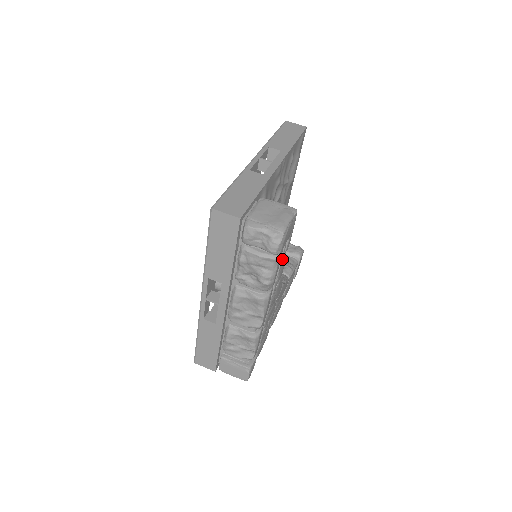
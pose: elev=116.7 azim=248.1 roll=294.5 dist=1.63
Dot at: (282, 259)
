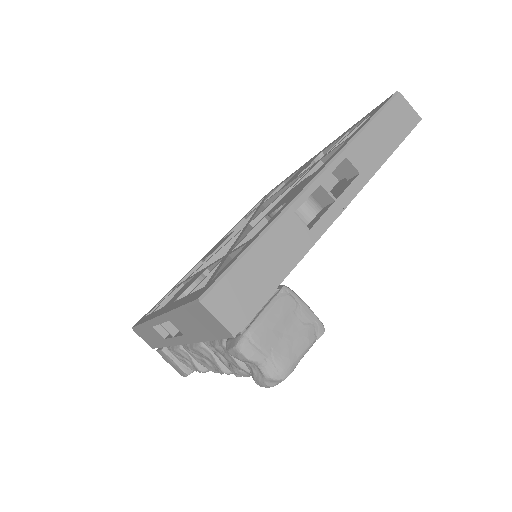
Dot at: occluded
